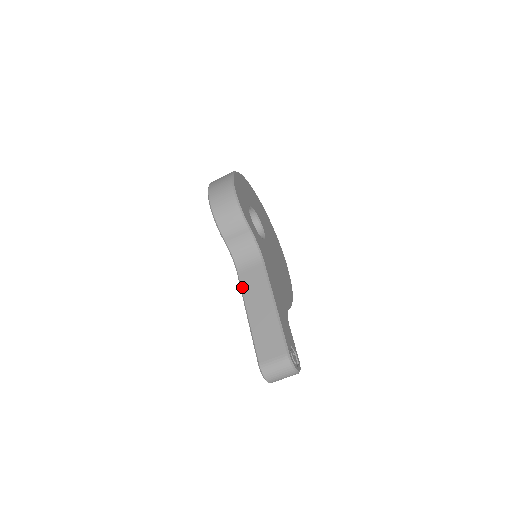
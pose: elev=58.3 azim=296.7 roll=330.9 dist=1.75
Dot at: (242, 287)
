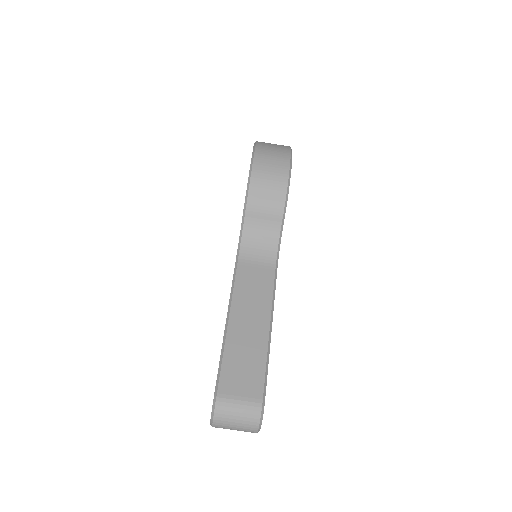
Dot at: (236, 282)
